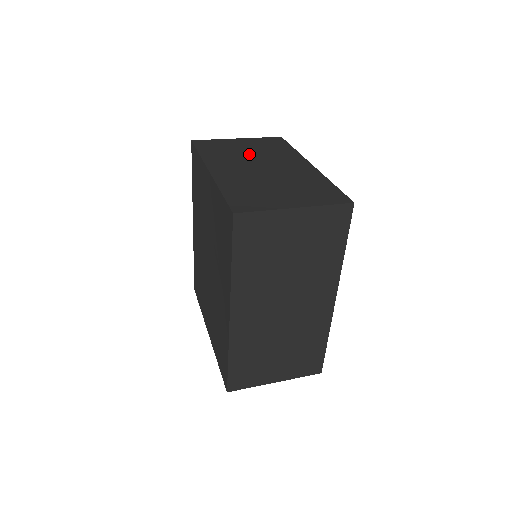
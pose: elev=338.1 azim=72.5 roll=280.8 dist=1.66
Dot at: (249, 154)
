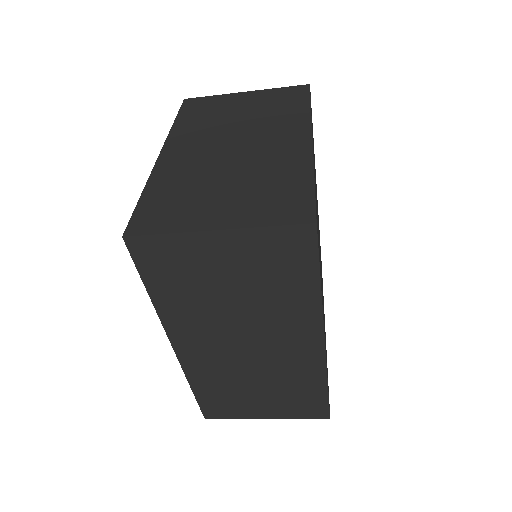
Dot at: (236, 120)
